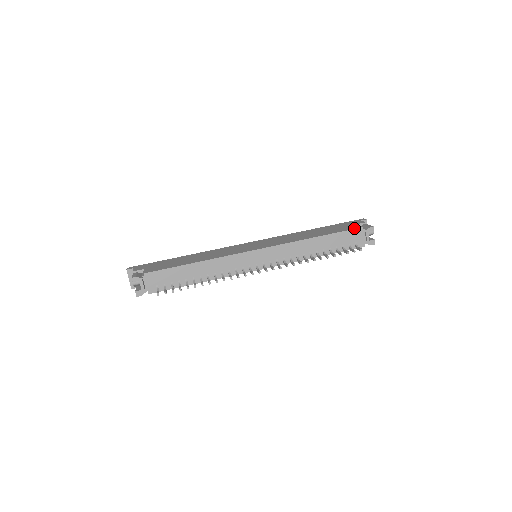
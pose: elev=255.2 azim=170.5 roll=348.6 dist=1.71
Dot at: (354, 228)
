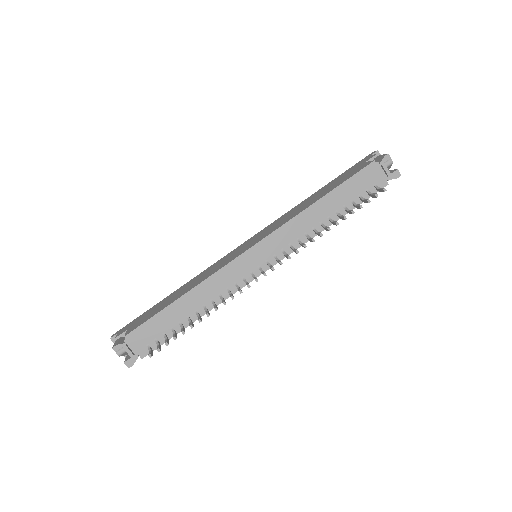
Dot at: (364, 167)
